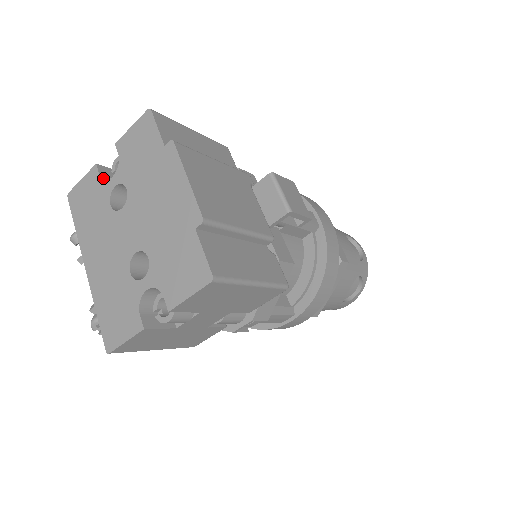
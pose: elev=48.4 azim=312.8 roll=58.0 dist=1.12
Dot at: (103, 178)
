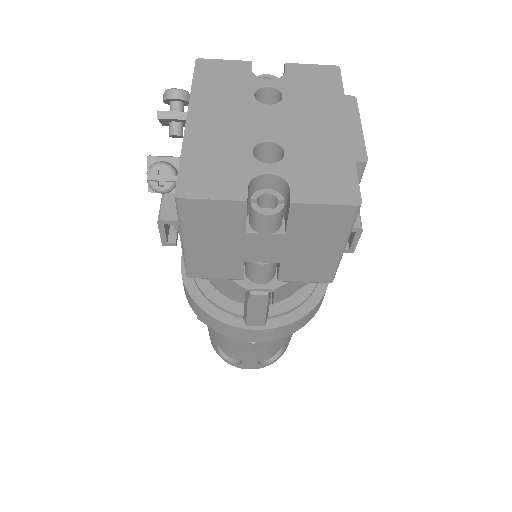
Dot at: (253, 74)
